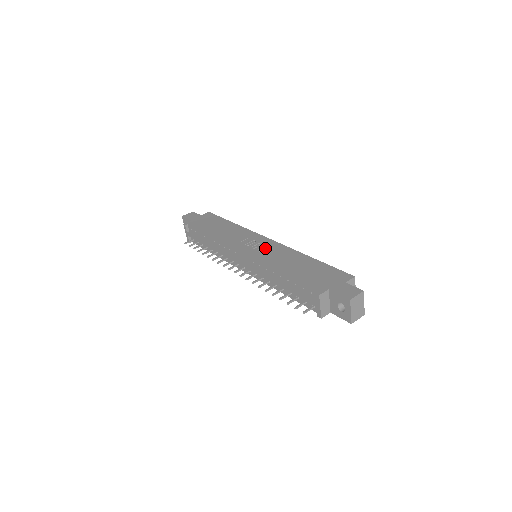
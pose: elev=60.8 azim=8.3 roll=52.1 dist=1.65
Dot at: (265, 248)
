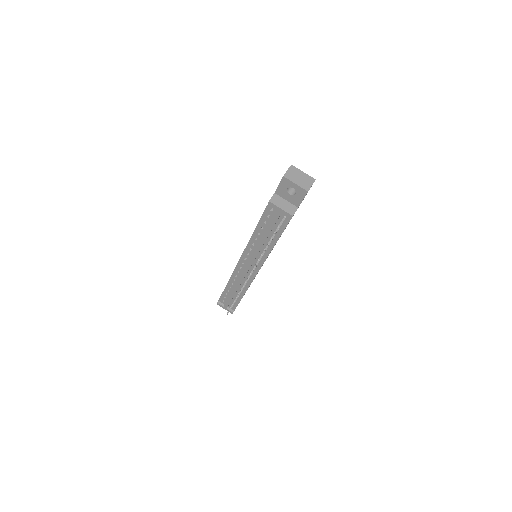
Dot at: occluded
